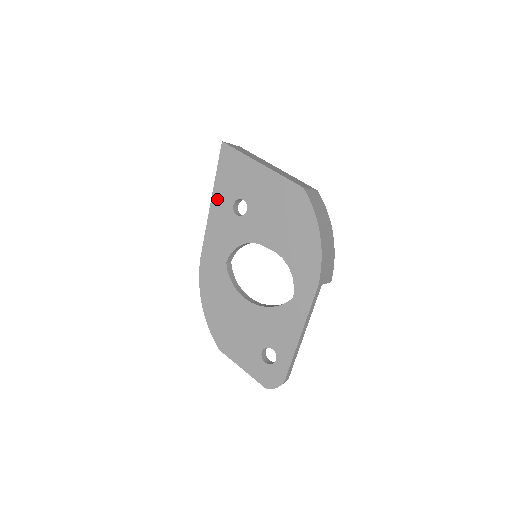
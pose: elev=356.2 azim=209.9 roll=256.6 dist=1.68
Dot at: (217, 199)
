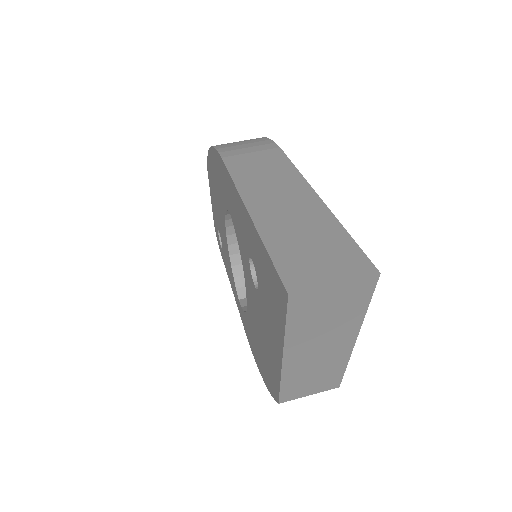
Dot at: (249, 227)
